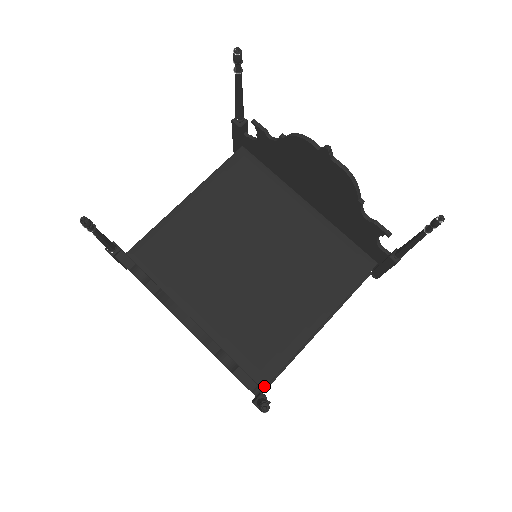
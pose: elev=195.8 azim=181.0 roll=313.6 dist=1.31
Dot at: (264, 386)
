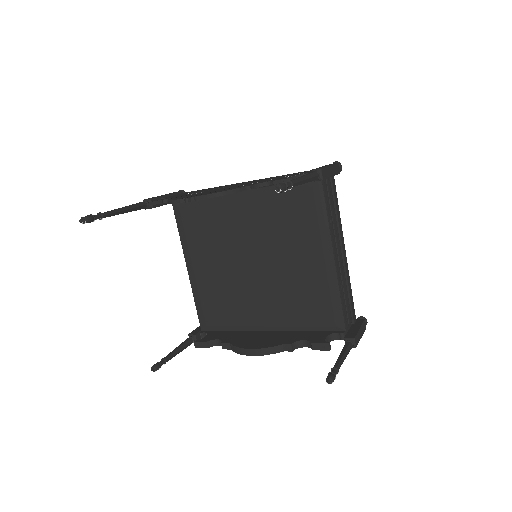
Dot at: (343, 329)
